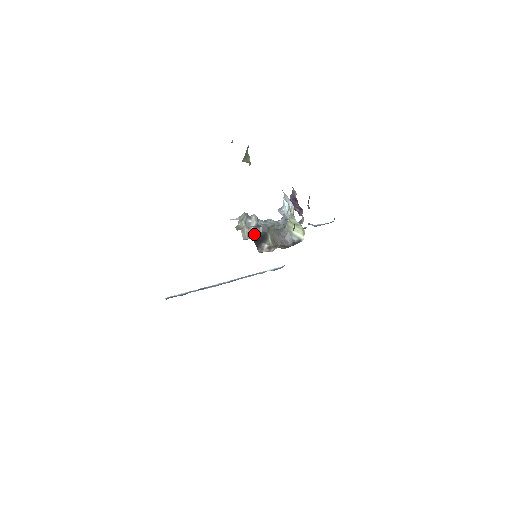
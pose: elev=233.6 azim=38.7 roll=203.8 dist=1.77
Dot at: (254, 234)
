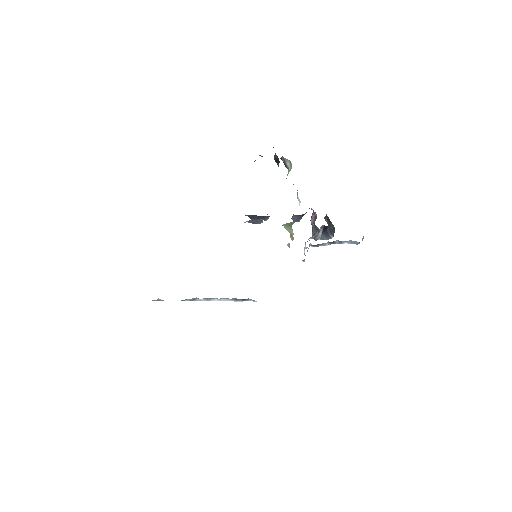
Dot at: occluded
